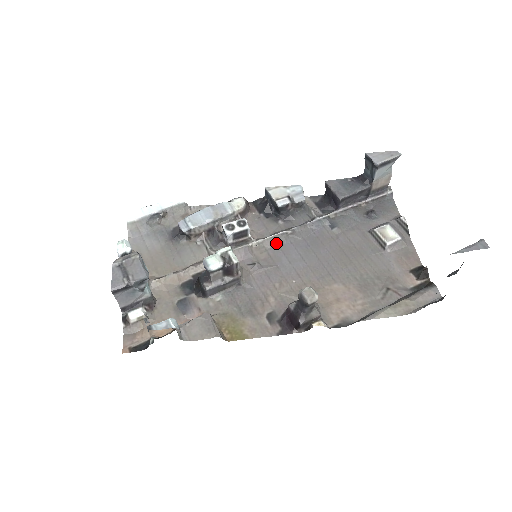
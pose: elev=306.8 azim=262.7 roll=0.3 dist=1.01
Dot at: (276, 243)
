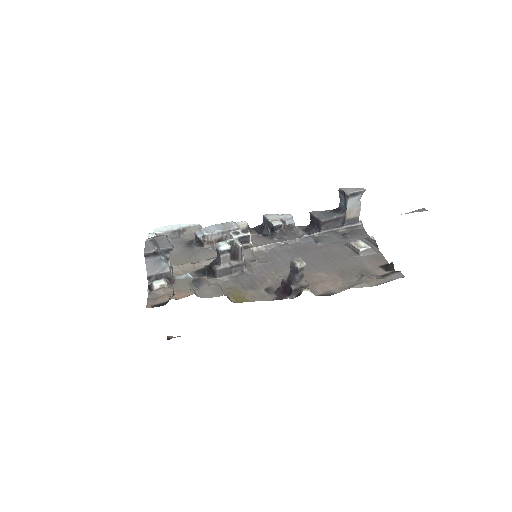
Dot at: (272, 250)
